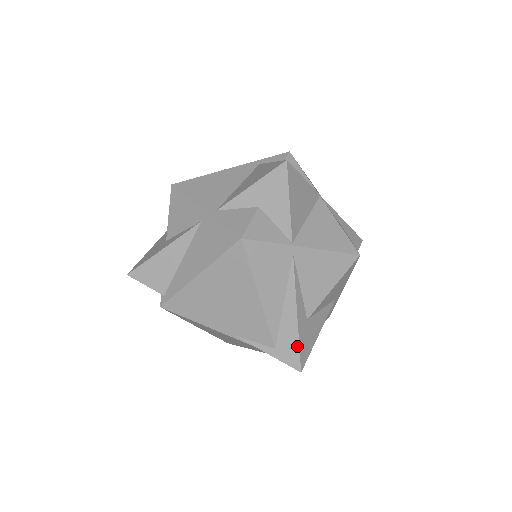
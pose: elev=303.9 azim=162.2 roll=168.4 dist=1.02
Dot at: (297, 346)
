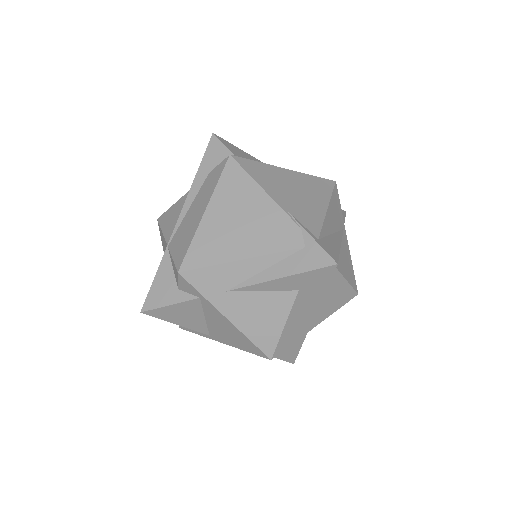
Dot at: (338, 253)
